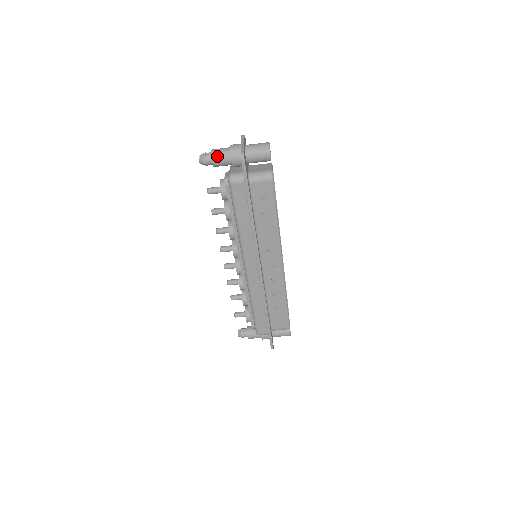
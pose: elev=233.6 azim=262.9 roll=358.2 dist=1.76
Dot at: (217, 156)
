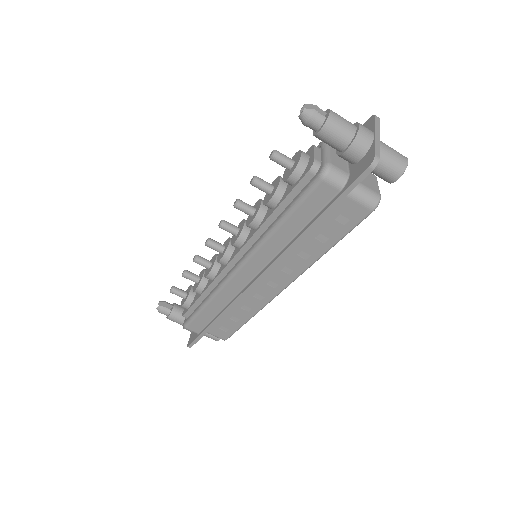
Dot at: (333, 127)
